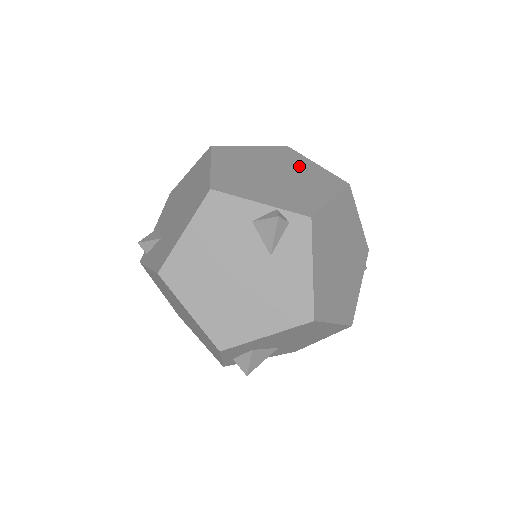
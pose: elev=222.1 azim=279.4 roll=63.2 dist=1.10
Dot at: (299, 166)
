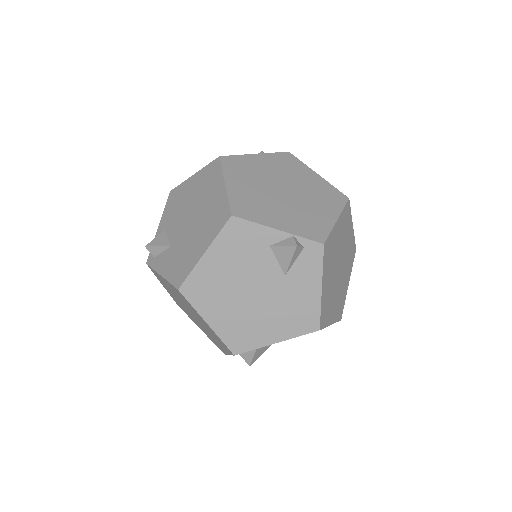
Dot at: (303, 178)
